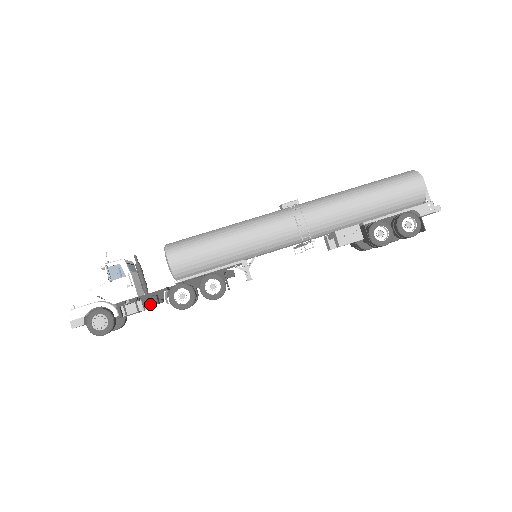
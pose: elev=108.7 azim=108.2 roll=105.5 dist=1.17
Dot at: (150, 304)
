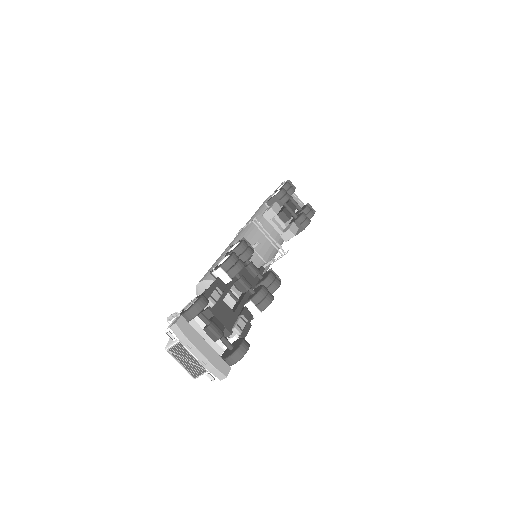
Dot at: (216, 284)
